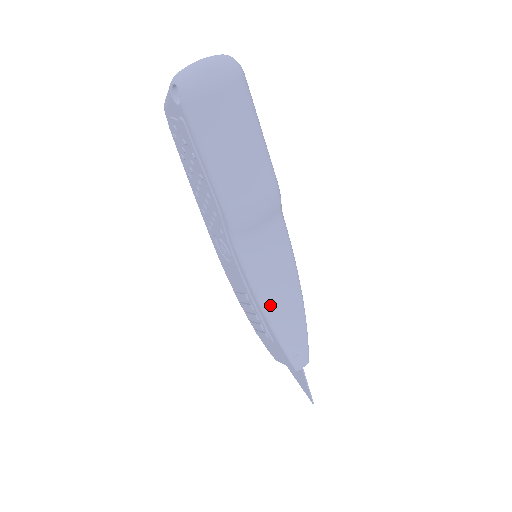
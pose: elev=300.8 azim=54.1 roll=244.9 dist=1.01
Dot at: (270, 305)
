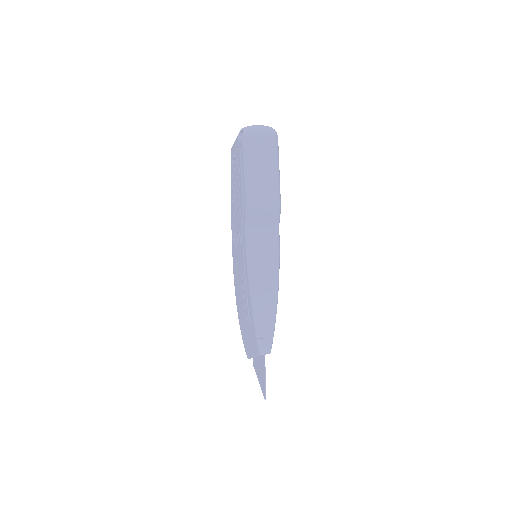
Dot at: (255, 284)
